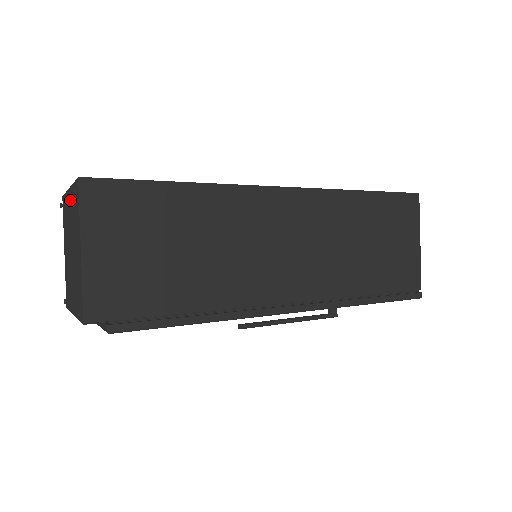
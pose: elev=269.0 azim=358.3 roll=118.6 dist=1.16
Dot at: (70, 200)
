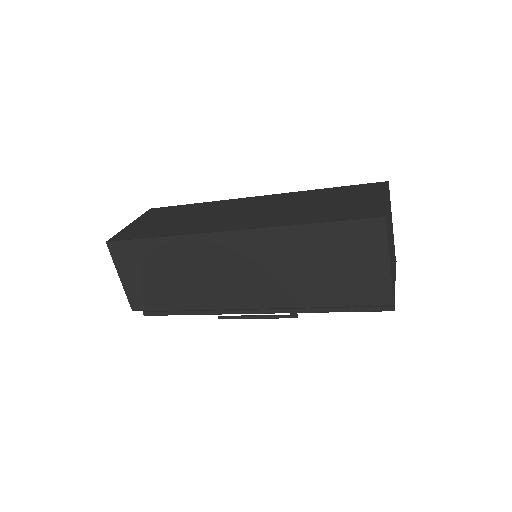
Dot at: occluded
